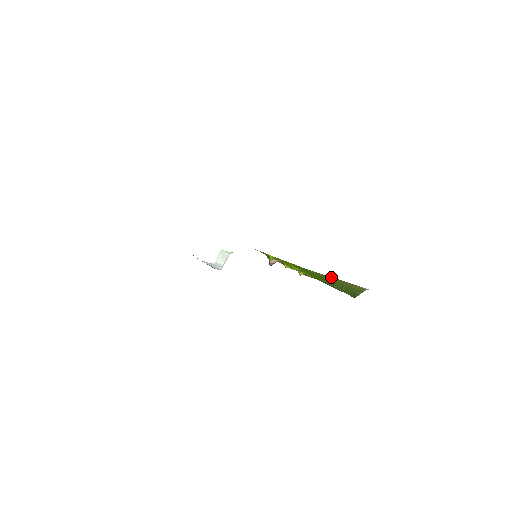
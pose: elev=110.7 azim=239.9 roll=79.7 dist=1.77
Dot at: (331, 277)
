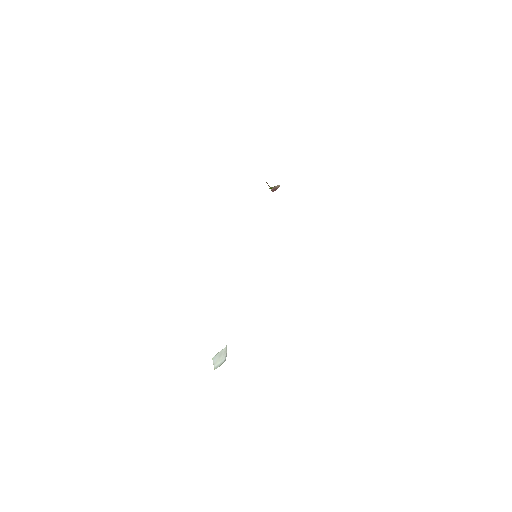
Dot at: occluded
